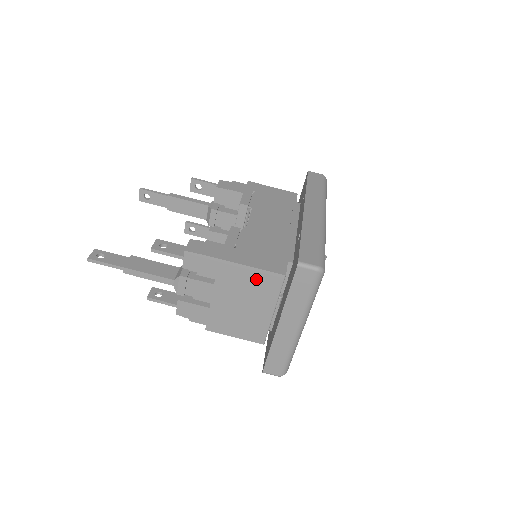
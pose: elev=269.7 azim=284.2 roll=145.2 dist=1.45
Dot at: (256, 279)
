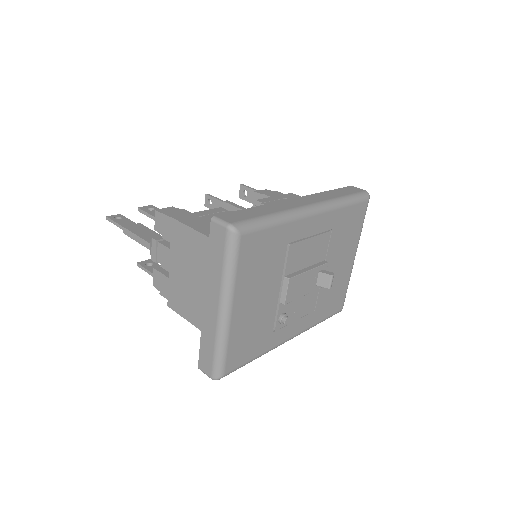
Dot at: (197, 245)
